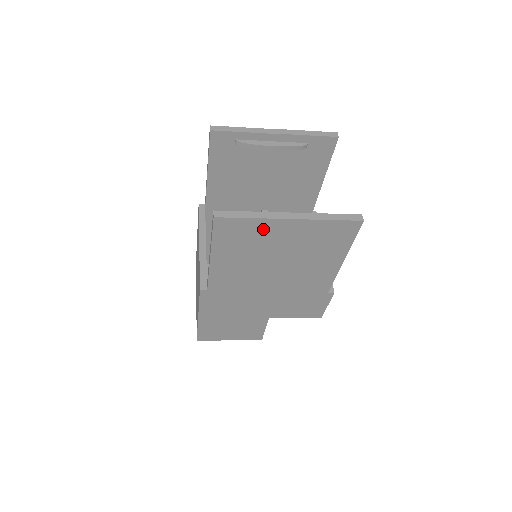
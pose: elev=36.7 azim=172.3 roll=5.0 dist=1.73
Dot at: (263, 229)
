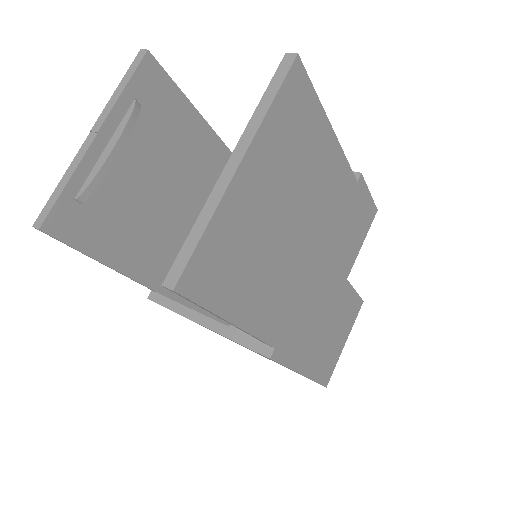
Dot at: (232, 219)
